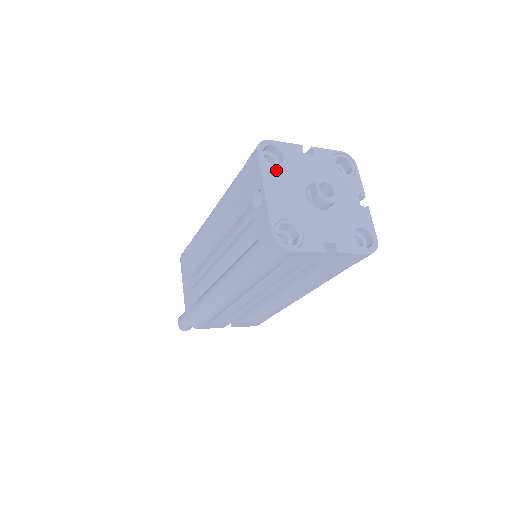
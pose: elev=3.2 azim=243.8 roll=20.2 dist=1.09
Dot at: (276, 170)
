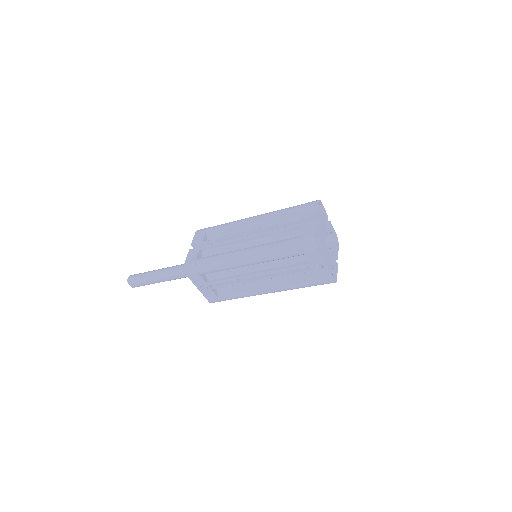
Dot at: (322, 249)
